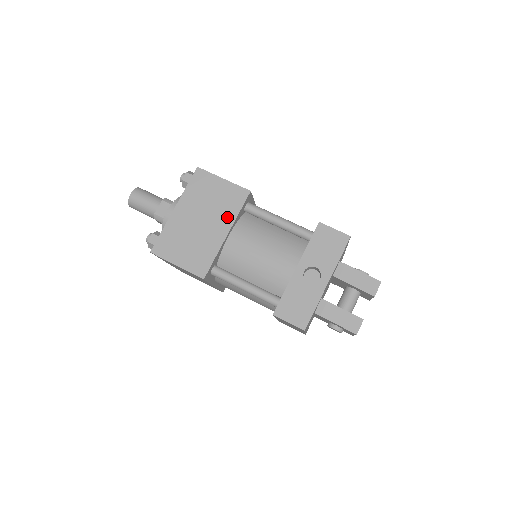
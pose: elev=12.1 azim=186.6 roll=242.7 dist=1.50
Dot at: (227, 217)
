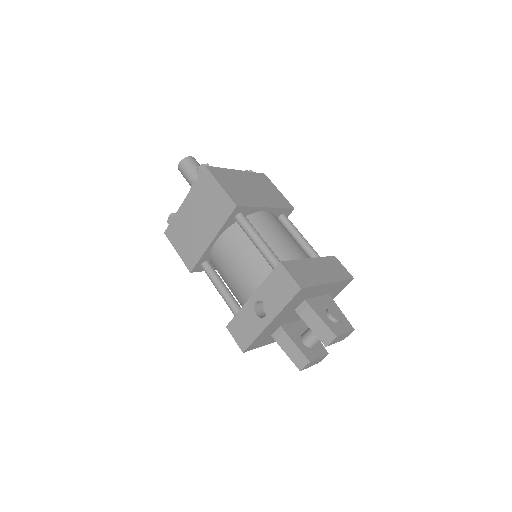
Dot at: (215, 225)
